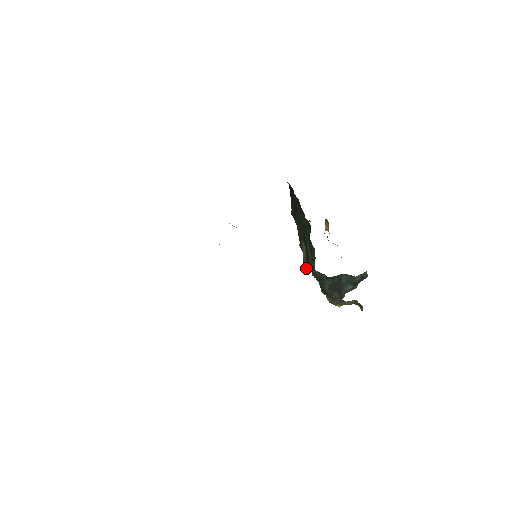
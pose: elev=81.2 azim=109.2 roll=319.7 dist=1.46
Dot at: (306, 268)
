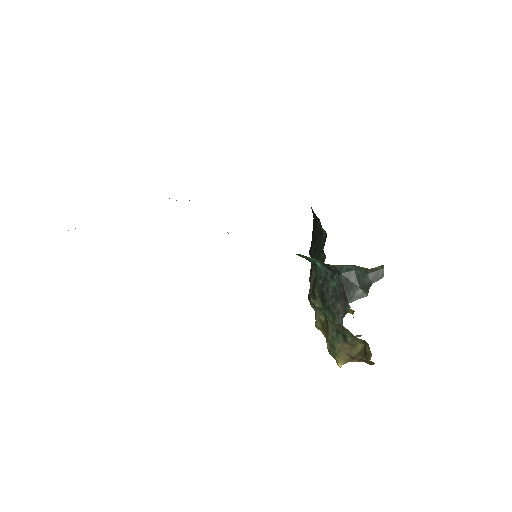
Dot at: (310, 300)
